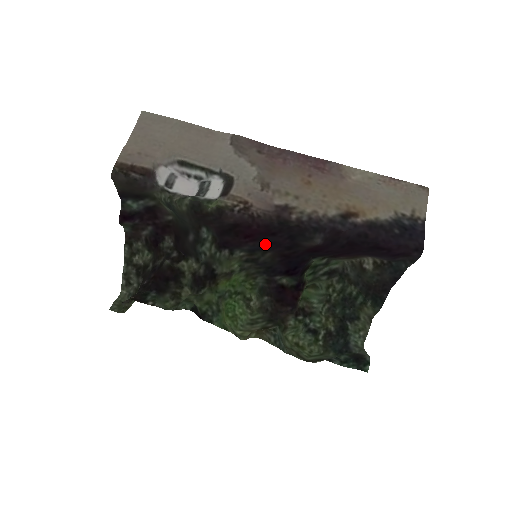
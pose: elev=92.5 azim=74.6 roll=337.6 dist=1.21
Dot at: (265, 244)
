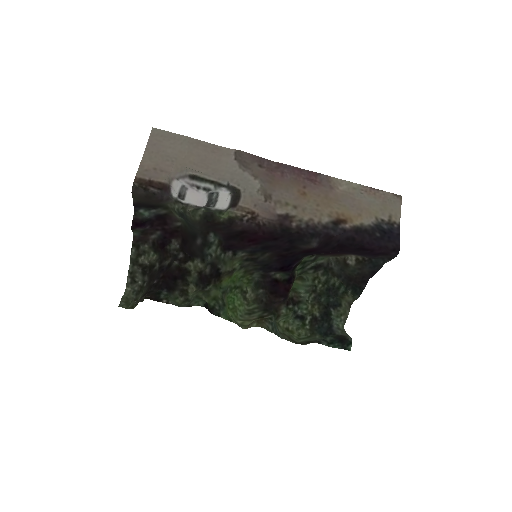
Dot at: (266, 246)
